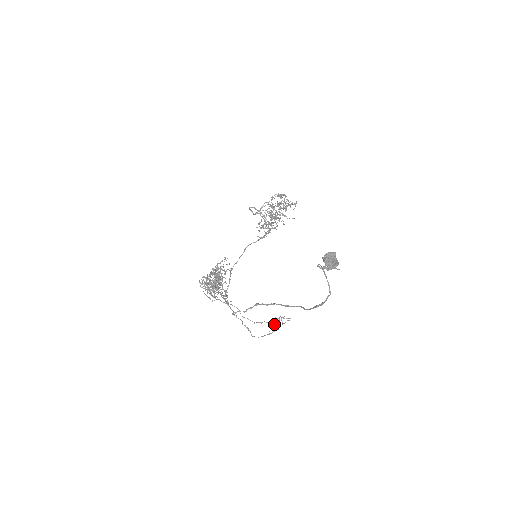
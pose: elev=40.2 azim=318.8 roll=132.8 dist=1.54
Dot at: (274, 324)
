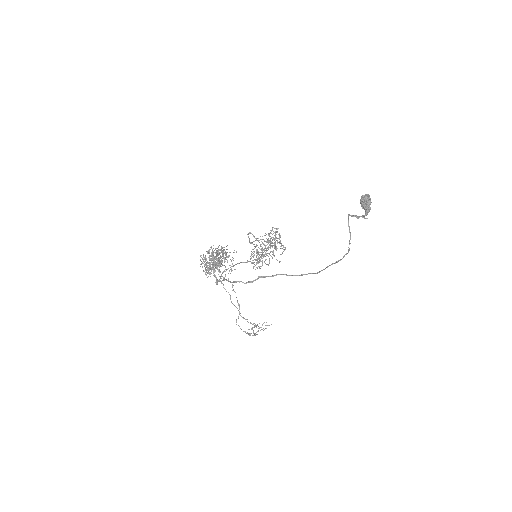
Dot at: occluded
